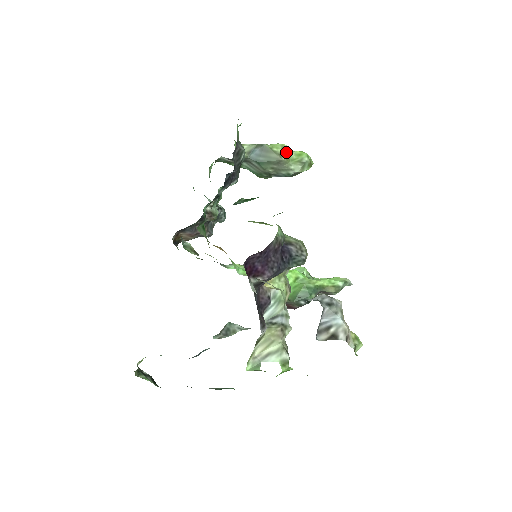
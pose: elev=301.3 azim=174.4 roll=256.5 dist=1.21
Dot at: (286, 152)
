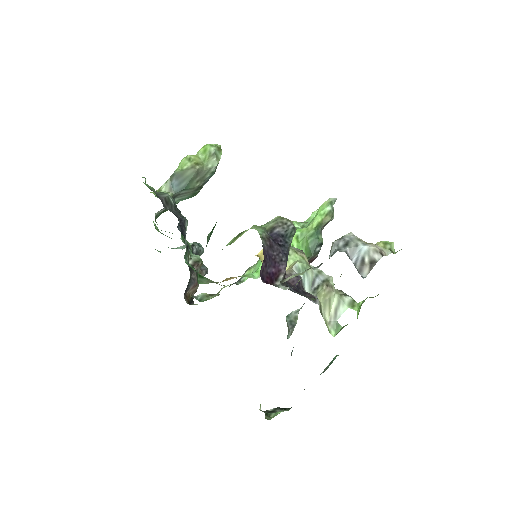
Dot at: (194, 160)
